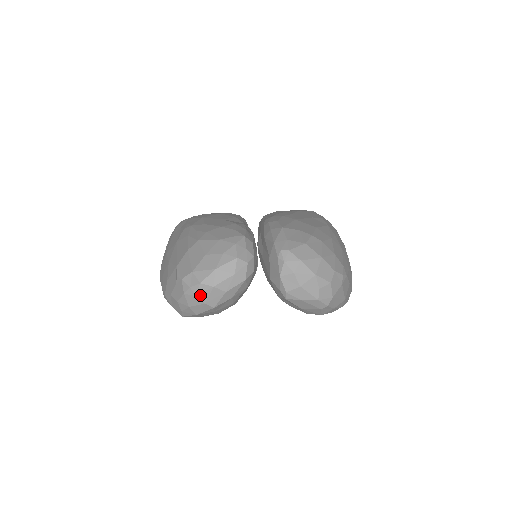
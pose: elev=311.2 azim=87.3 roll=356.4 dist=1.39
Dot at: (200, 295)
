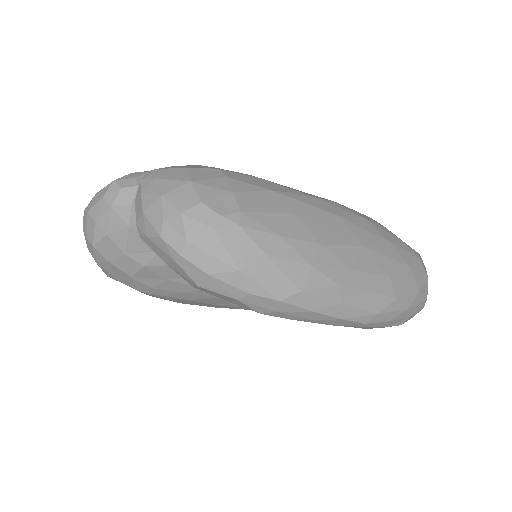
Dot at: (84, 227)
